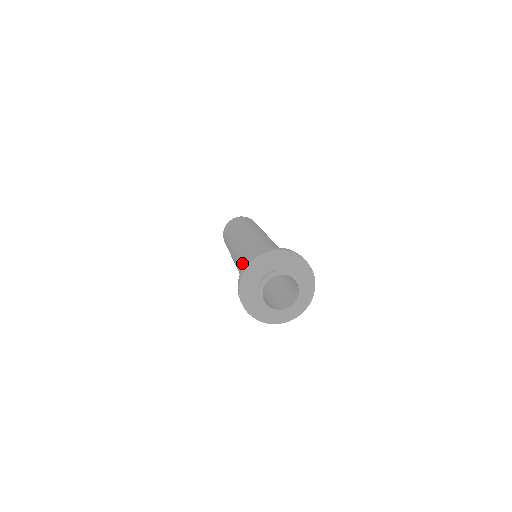
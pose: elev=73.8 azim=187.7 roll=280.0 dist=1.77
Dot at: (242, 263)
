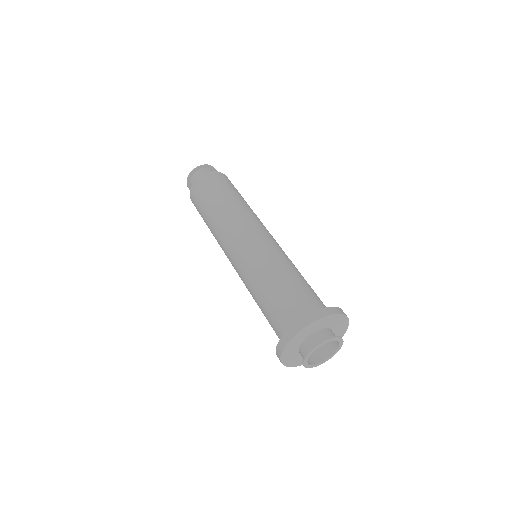
Dot at: (261, 301)
